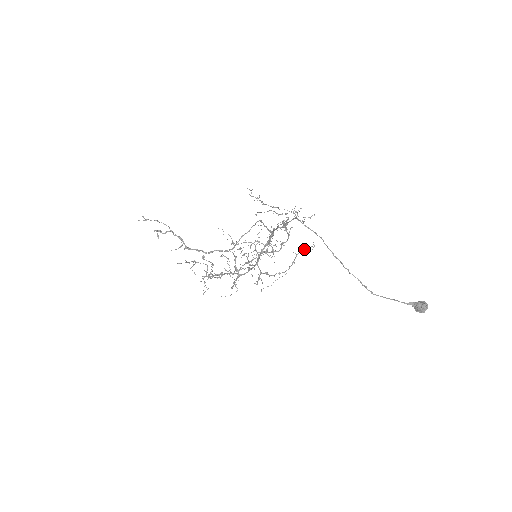
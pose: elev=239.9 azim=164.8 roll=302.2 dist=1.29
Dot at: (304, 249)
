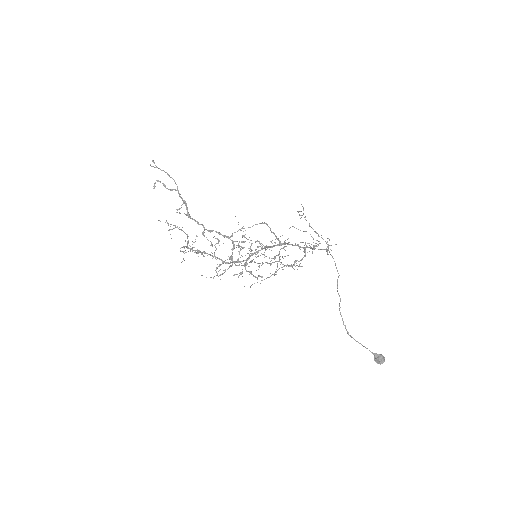
Dot at: (290, 265)
